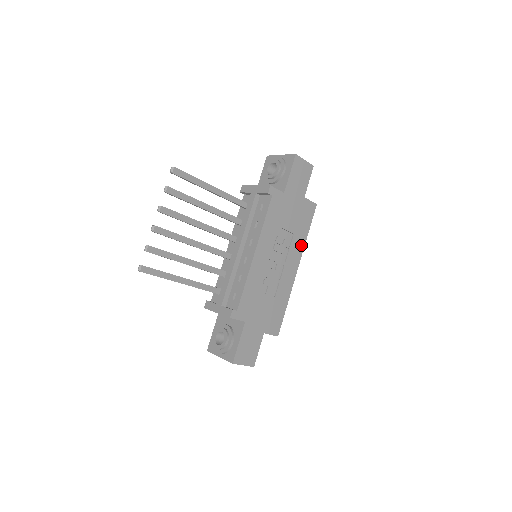
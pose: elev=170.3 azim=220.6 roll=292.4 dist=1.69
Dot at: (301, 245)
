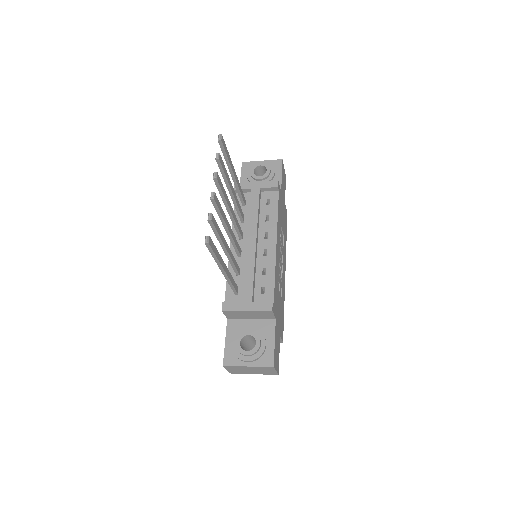
Dot at: (285, 249)
